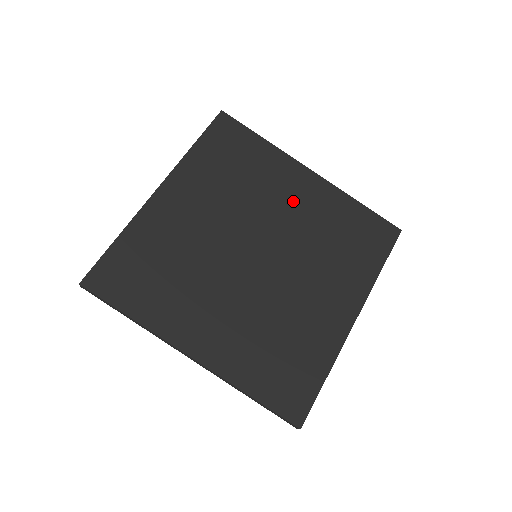
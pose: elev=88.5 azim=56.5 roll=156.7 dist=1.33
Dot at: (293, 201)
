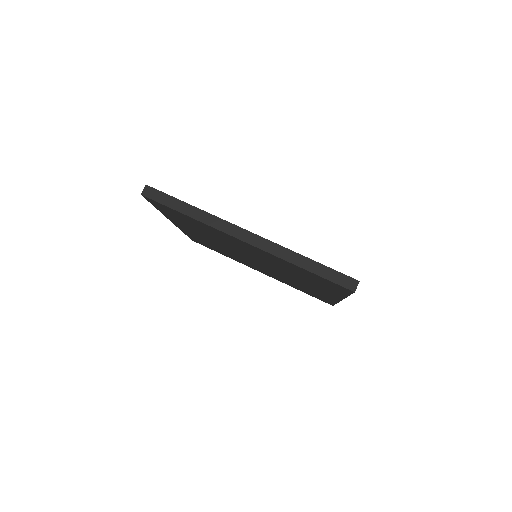
Dot at: occluded
